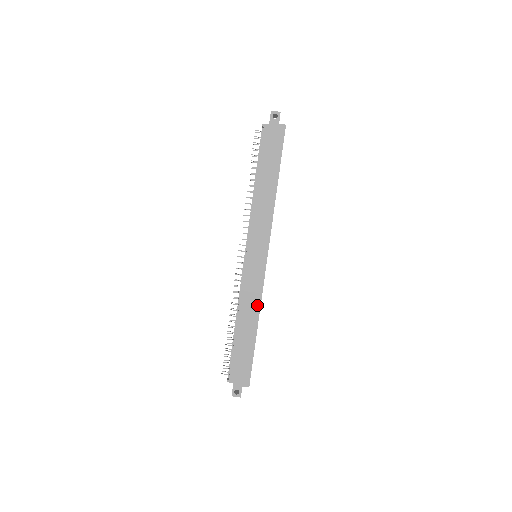
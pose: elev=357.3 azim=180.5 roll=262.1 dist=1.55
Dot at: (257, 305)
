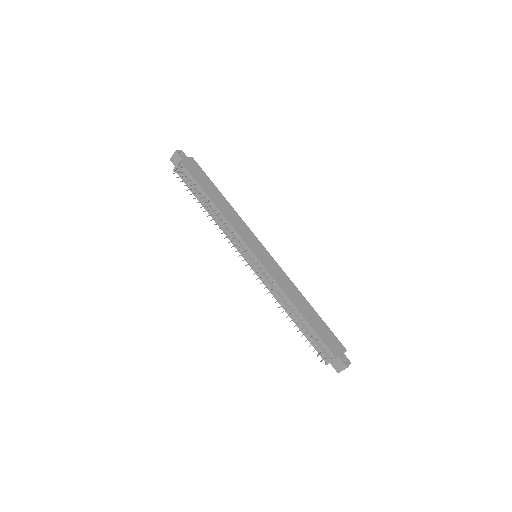
Dot at: (293, 286)
